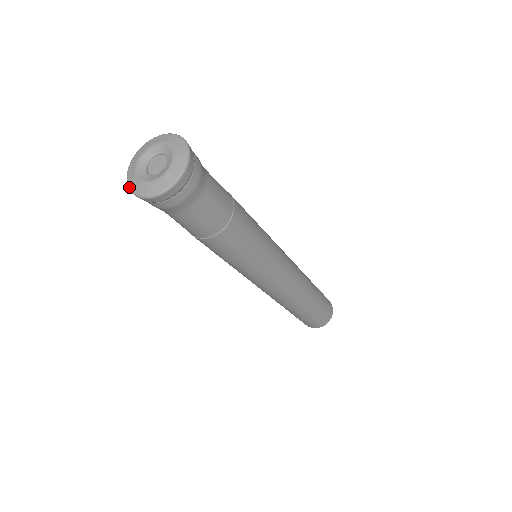
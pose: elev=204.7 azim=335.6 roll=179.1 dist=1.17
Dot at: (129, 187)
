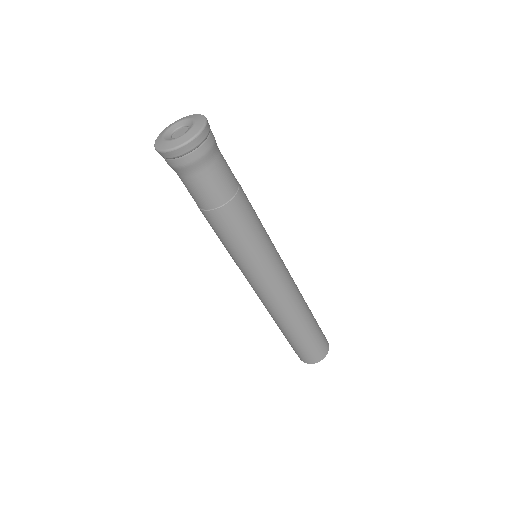
Dot at: (155, 141)
